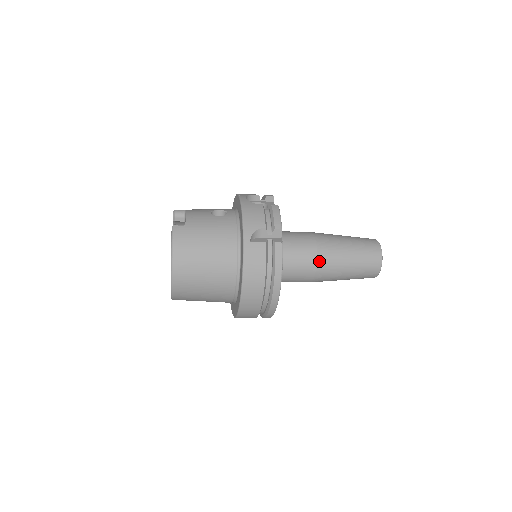
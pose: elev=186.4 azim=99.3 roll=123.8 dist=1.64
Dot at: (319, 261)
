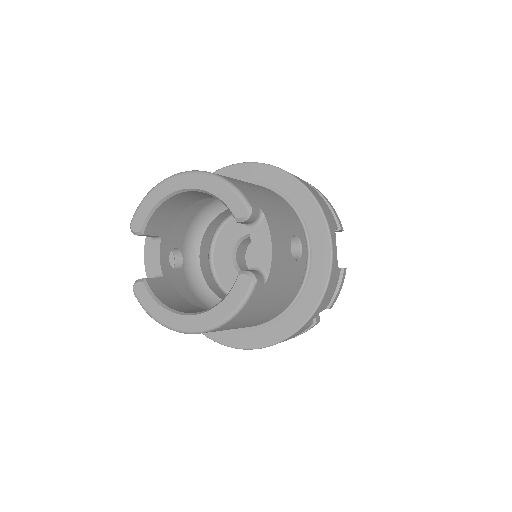
Dot at: occluded
